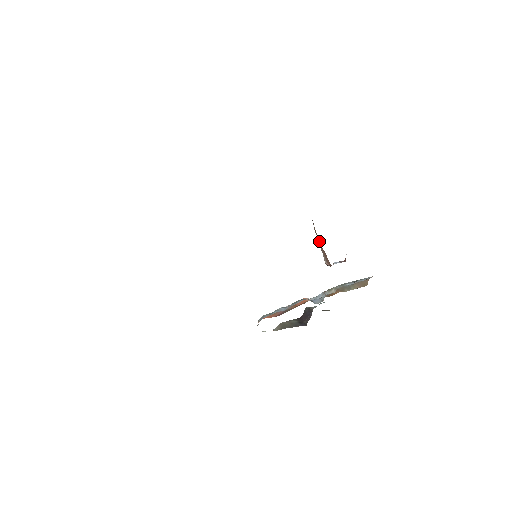
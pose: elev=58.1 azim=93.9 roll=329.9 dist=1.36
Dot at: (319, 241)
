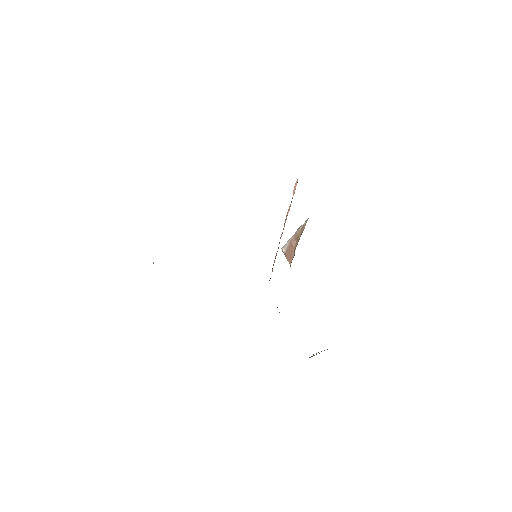
Dot at: (294, 241)
